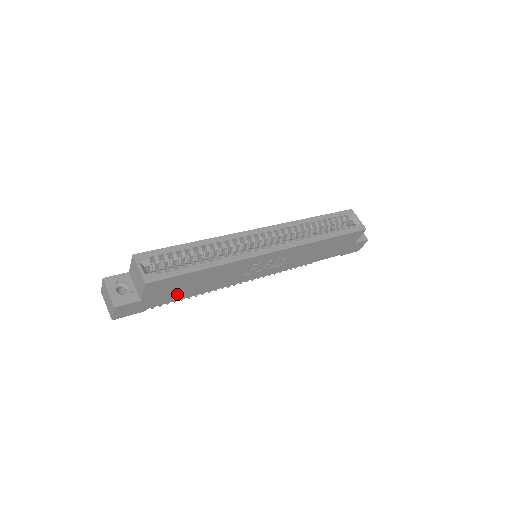
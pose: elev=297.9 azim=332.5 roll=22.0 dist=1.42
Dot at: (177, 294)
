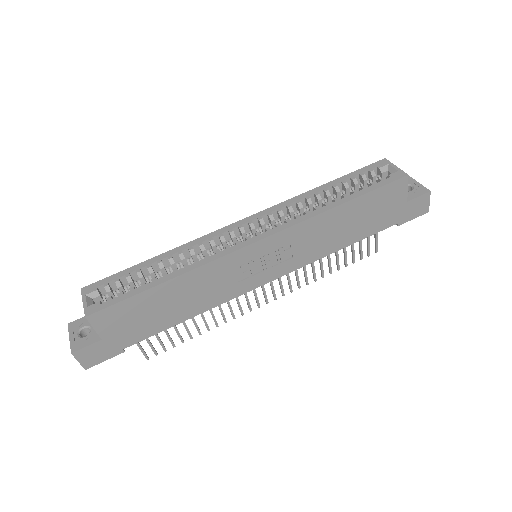
Dot at: (151, 324)
